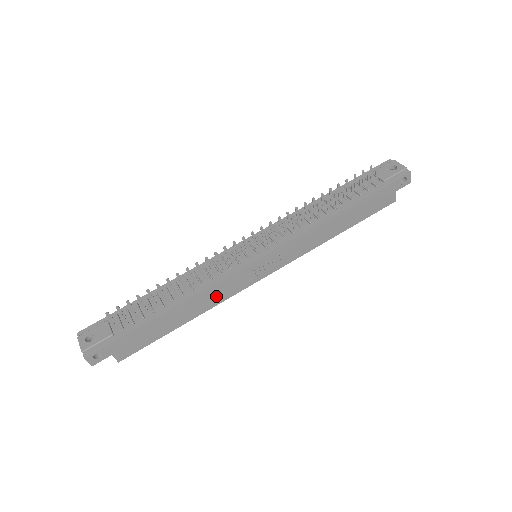
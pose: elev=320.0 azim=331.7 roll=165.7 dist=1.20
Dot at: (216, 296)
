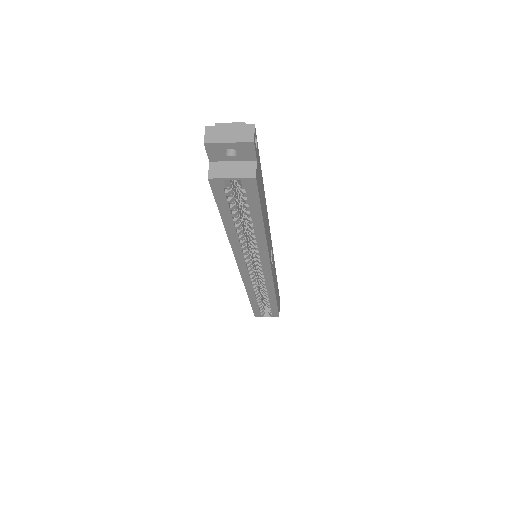
Dot at: (268, 235)
